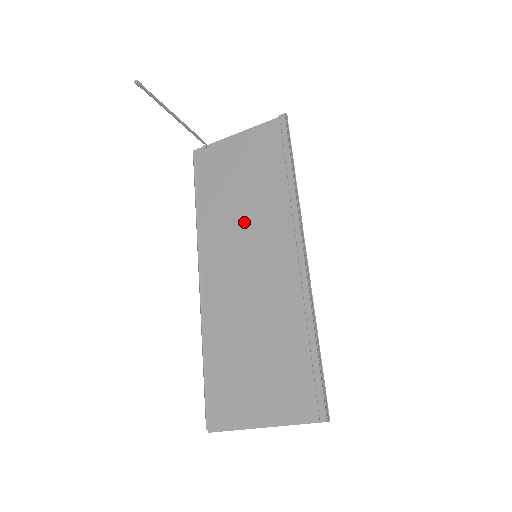
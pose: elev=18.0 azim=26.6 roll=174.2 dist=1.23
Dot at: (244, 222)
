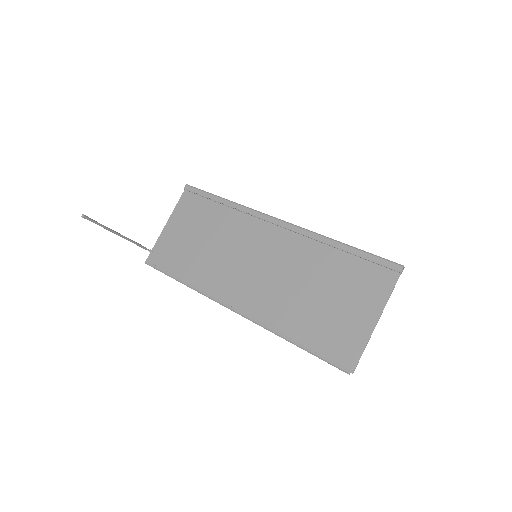
Dot at: (226, 252)
